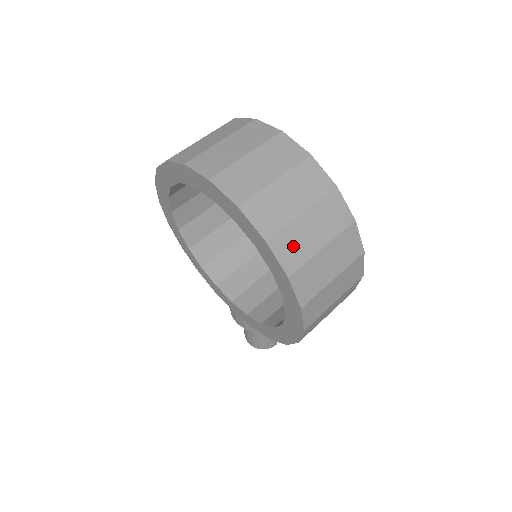
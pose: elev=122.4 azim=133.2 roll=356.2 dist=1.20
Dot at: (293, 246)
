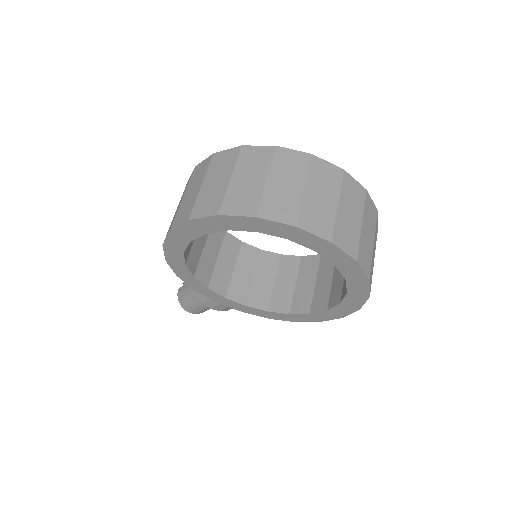
Dot at: (371, 272)
